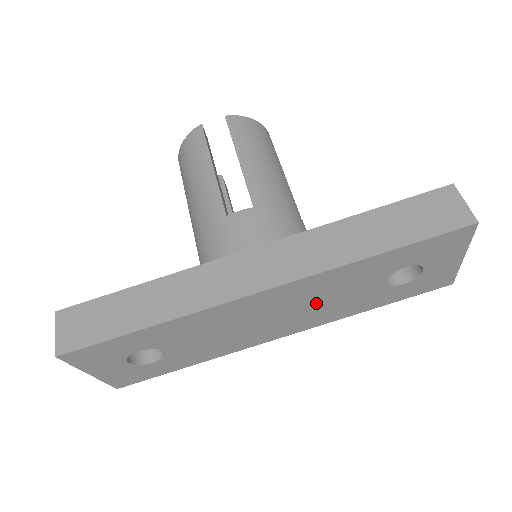
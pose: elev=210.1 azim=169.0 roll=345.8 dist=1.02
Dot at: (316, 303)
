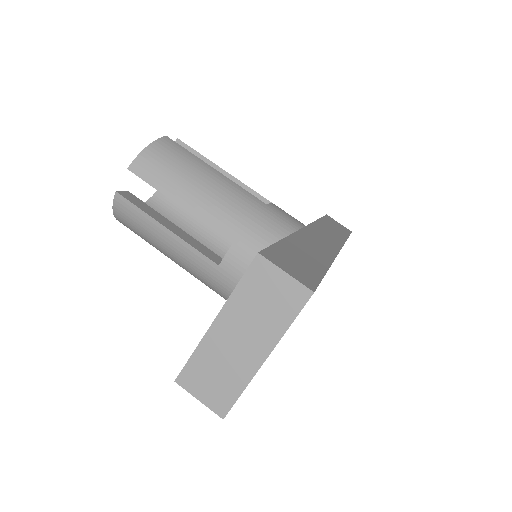
Dot at: occluded
